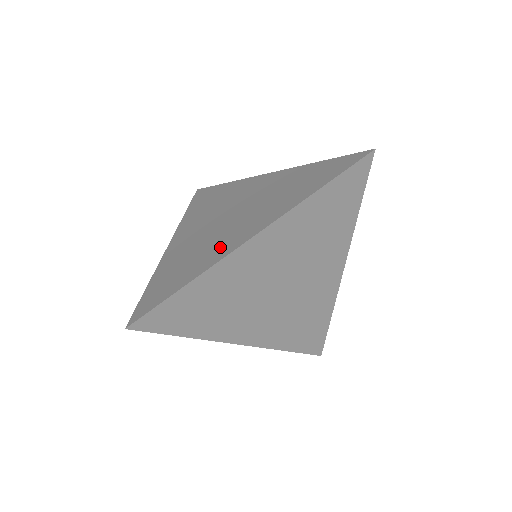
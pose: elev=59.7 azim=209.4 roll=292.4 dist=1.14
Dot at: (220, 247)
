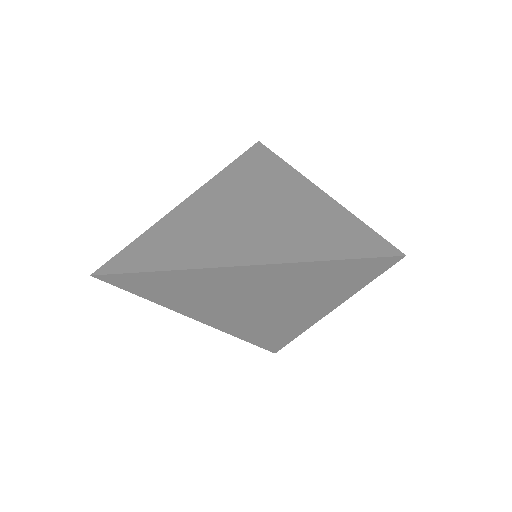
Dot at: (210, 250)
